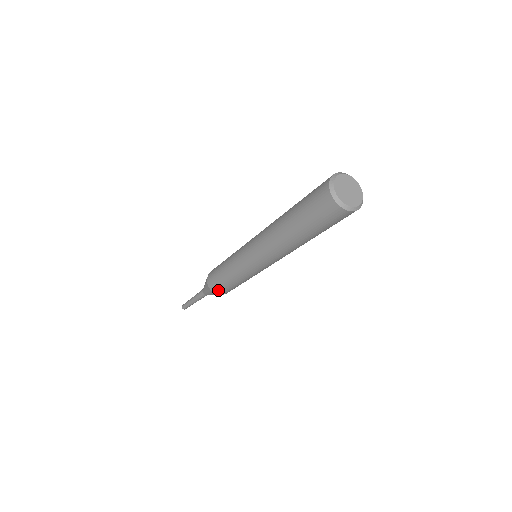
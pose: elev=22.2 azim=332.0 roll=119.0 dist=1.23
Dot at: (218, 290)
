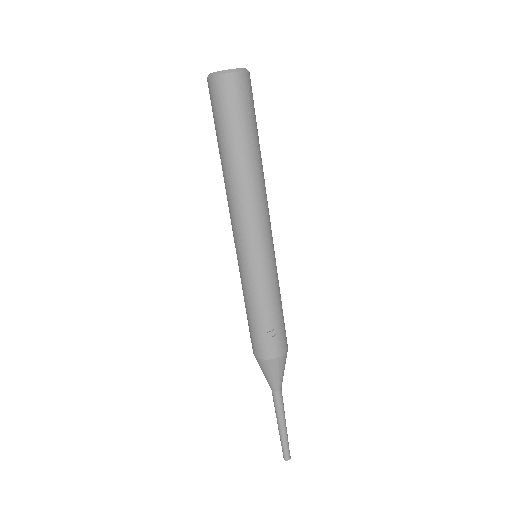
Dot at: (252, 344)
